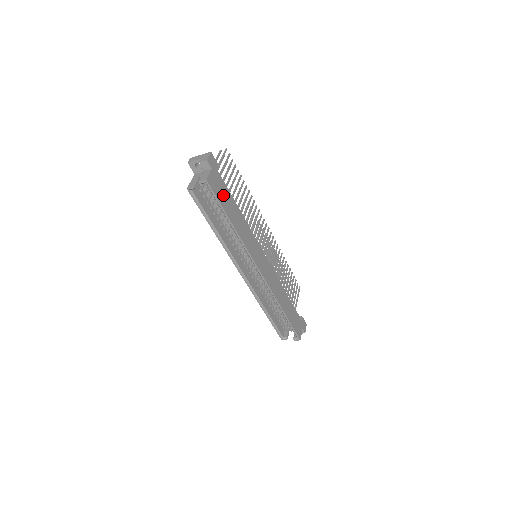
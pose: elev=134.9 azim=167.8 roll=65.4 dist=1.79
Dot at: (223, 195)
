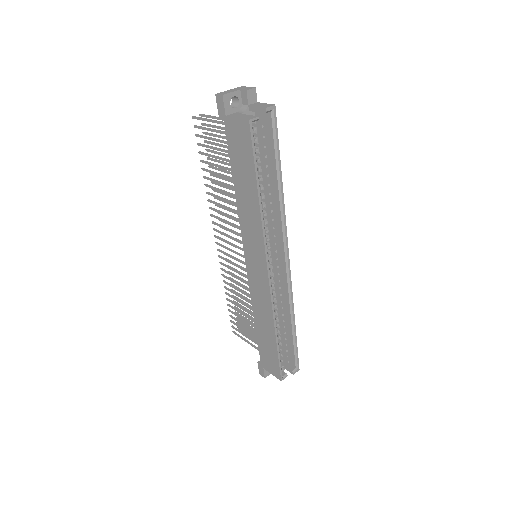
Dot at: (266, 142)
